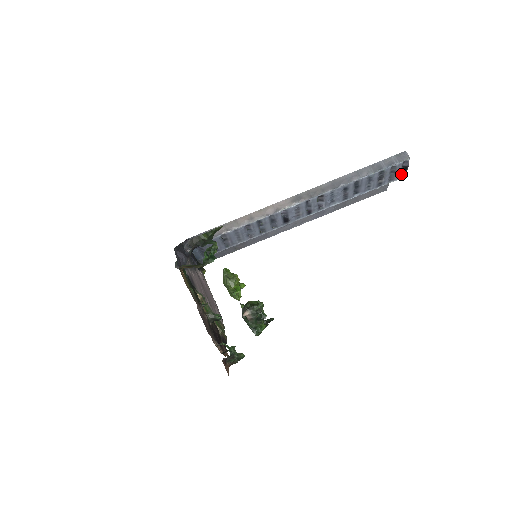
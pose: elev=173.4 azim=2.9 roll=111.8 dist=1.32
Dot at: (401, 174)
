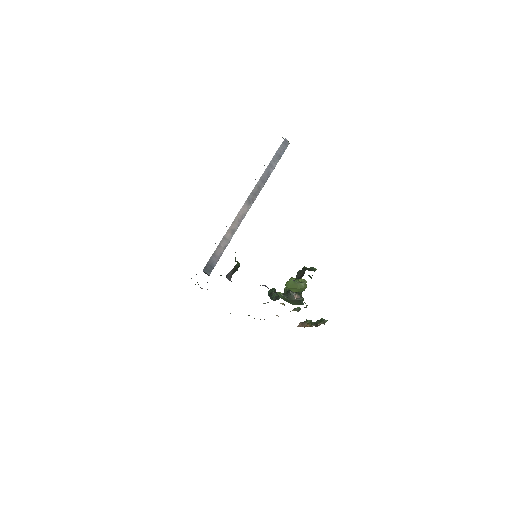
Dot at: occluded
